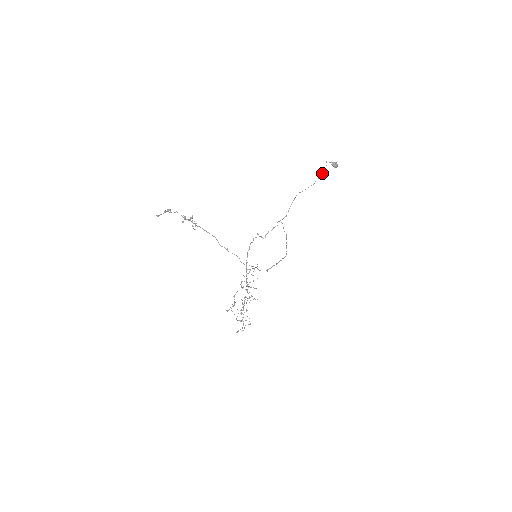
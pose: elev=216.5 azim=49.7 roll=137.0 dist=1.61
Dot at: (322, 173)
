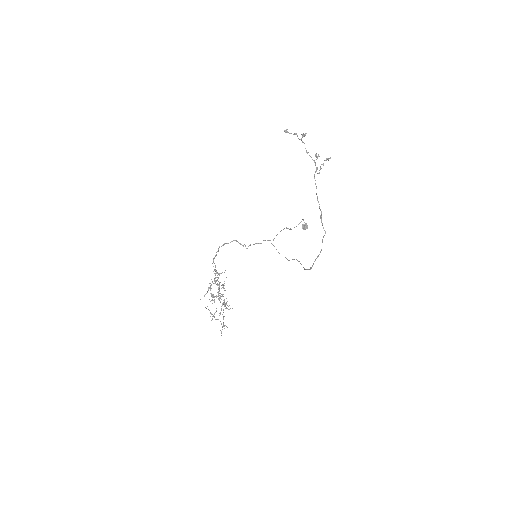
Dot at: occluded
